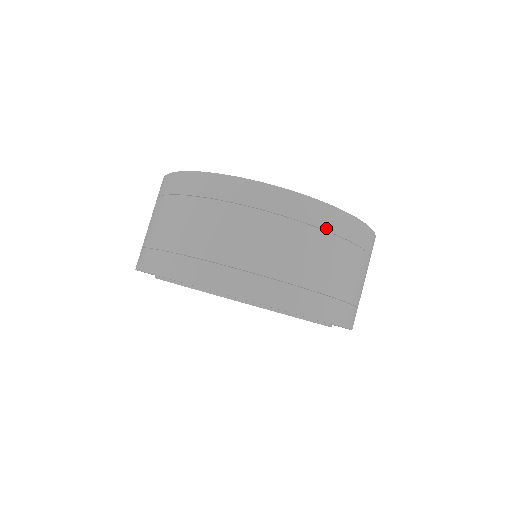
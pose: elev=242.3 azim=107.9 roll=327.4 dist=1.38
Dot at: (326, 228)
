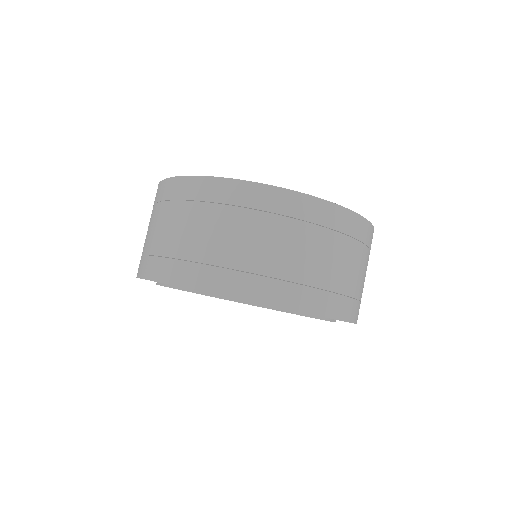
Dot at: (310, 220)
